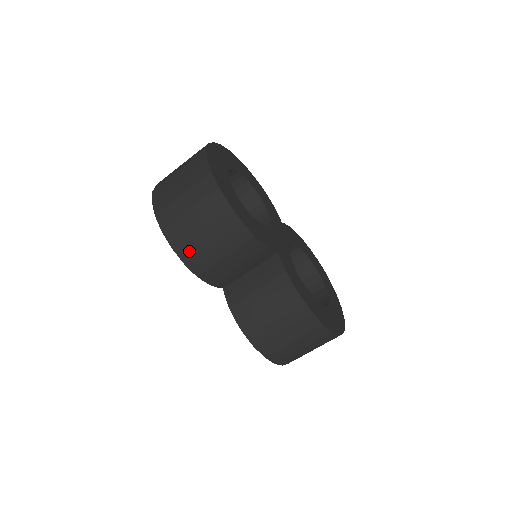
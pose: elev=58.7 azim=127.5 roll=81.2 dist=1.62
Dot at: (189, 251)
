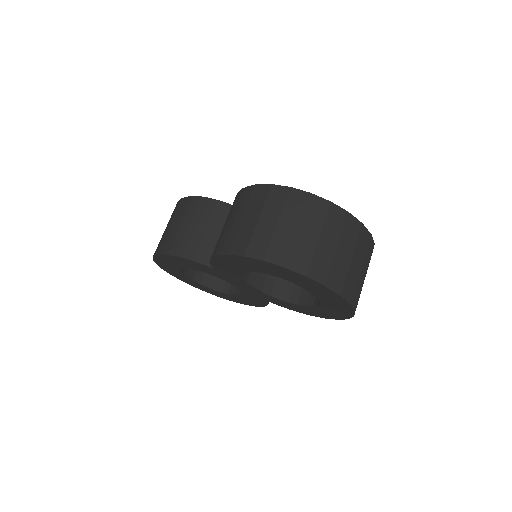
Dot at: (165, 244)
